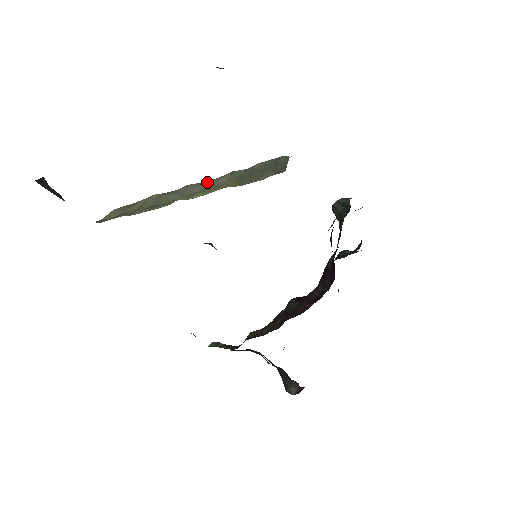
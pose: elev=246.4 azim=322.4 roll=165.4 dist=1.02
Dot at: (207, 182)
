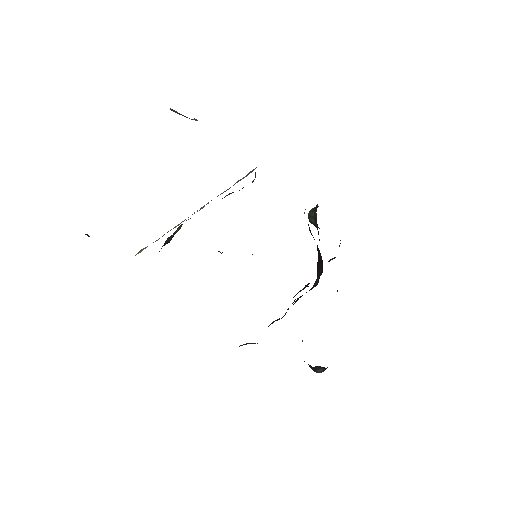
Dot at: occluded
